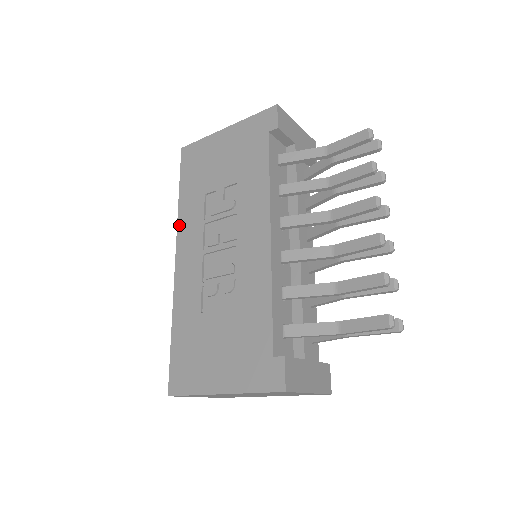
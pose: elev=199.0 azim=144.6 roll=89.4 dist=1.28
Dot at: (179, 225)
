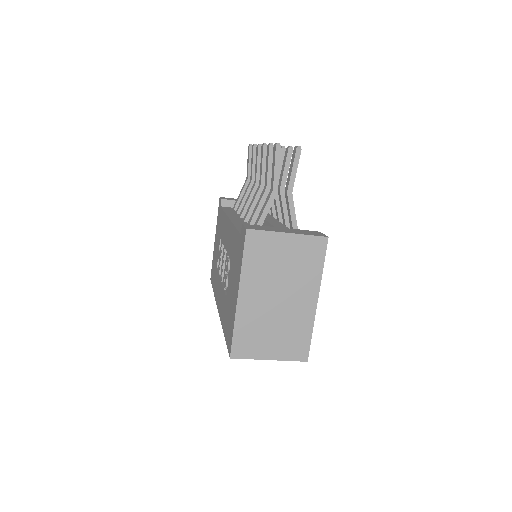
Dot at: (215, 298)
